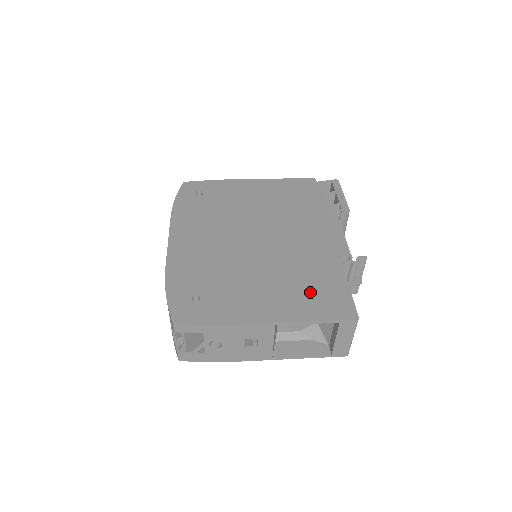
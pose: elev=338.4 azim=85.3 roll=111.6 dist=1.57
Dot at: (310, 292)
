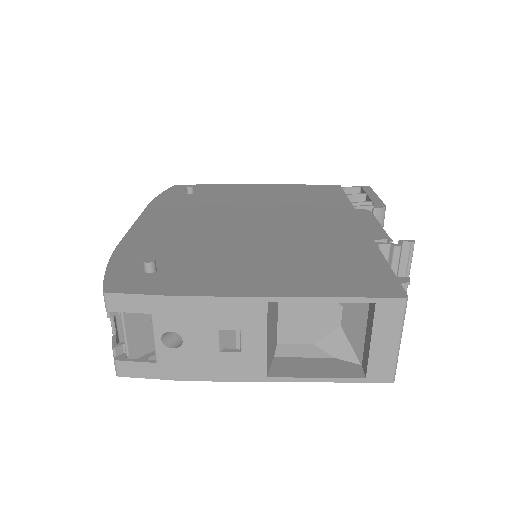
Dot at: (327, 268)
